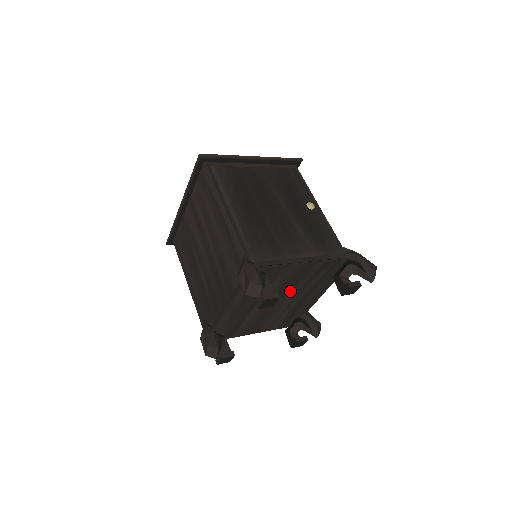
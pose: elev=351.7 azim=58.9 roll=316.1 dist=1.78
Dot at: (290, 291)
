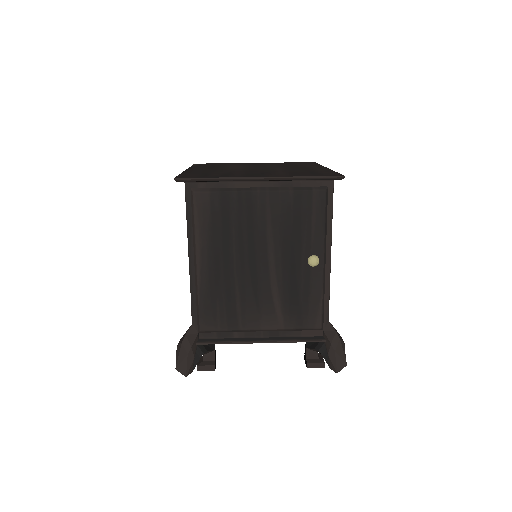
Dot at: occluded
